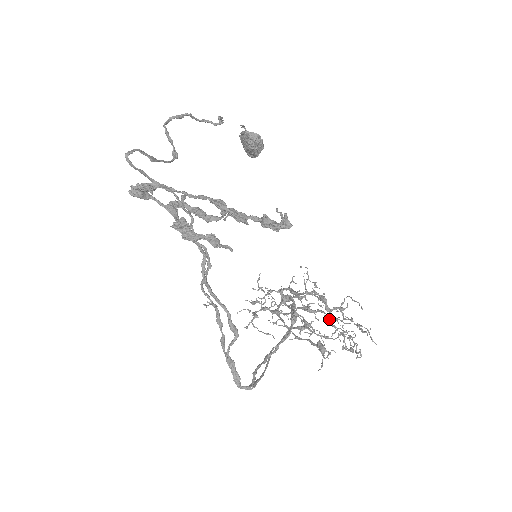
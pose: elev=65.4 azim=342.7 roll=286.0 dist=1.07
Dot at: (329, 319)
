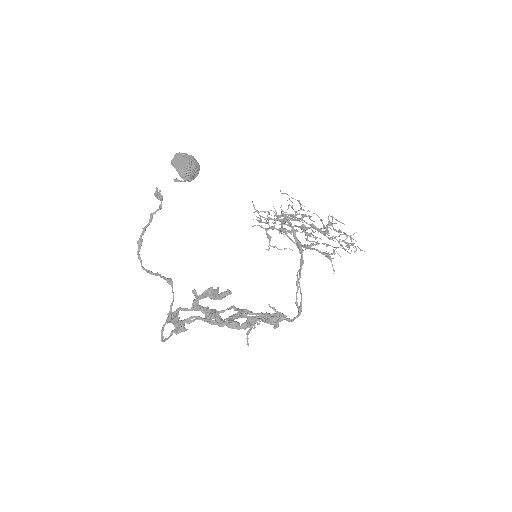
Dot at: (324, 235)
